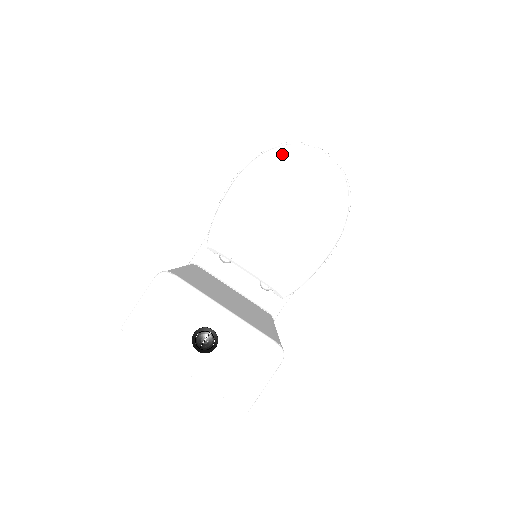
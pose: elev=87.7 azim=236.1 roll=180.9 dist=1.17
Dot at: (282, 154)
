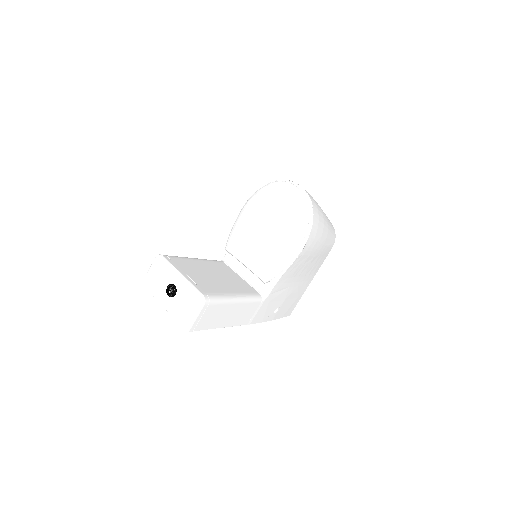
Dot at: (267, 189)
